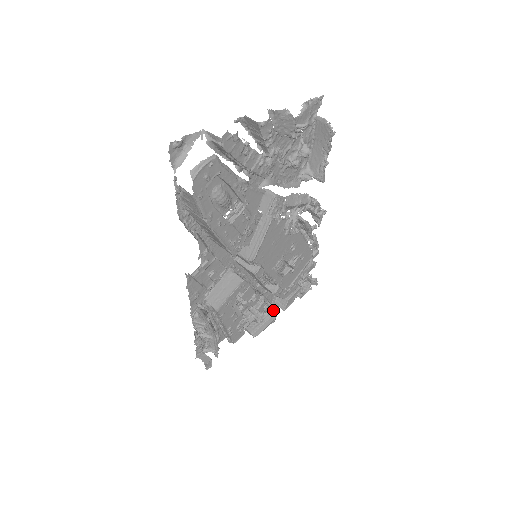
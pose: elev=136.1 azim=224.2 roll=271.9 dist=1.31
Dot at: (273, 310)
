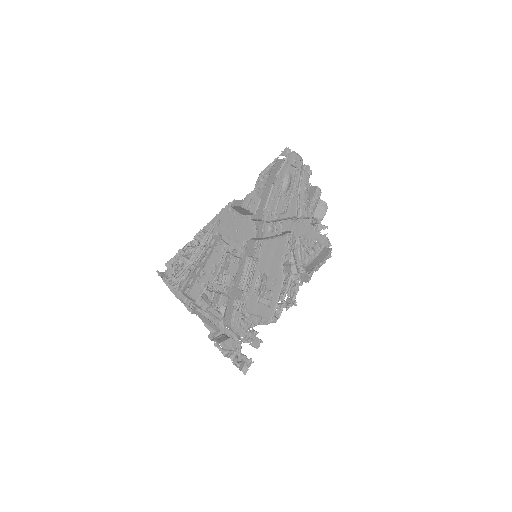
Dot at: occluded
